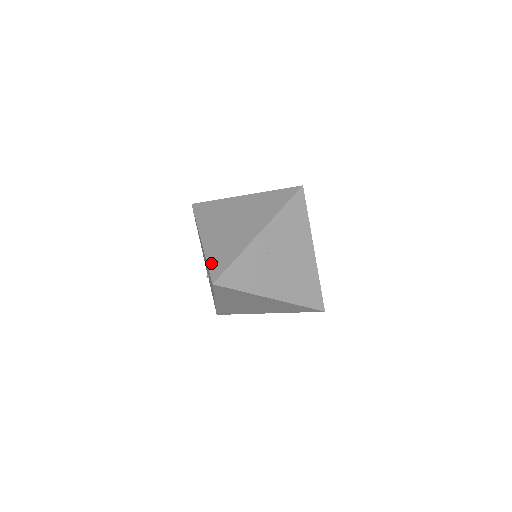
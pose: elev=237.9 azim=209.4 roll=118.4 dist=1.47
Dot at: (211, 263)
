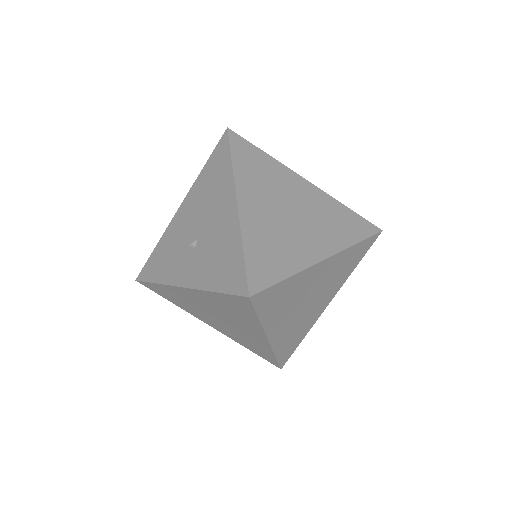
Dot at: (251, 256)
